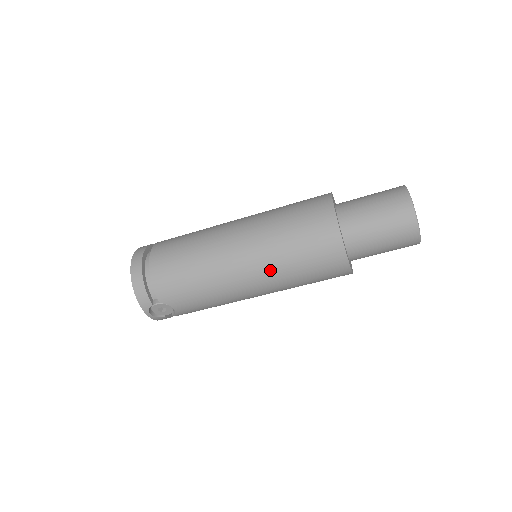
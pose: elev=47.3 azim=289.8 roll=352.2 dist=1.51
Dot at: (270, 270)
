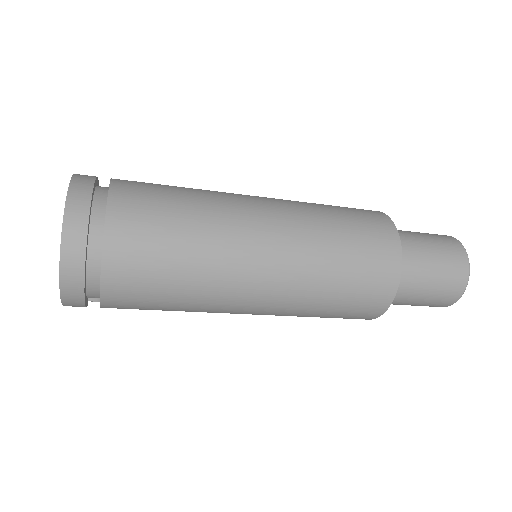
Dot at: occluded
